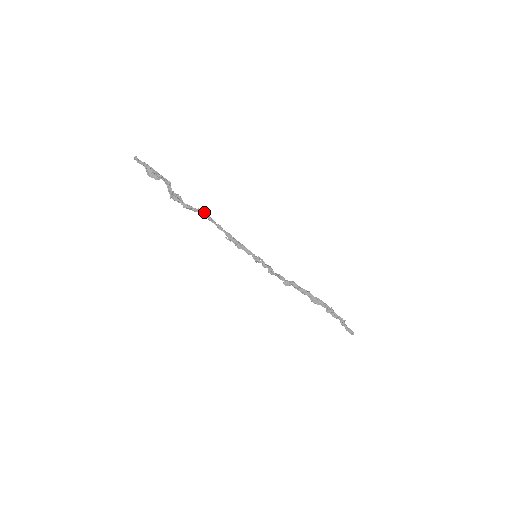
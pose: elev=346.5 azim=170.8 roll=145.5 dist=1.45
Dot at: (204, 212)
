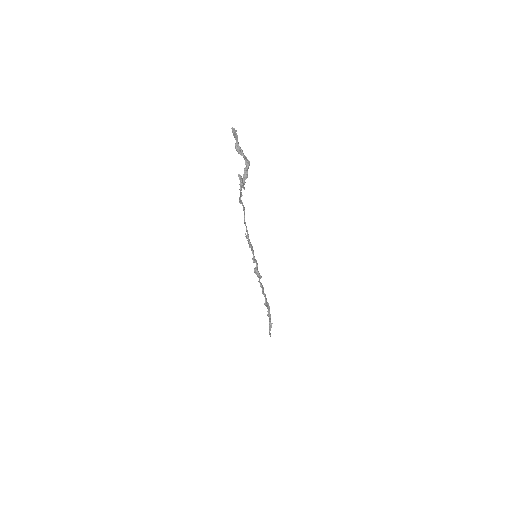
Dot at: (242, 204)
